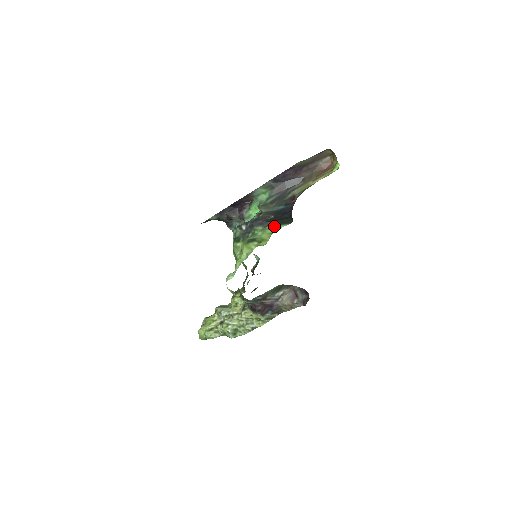
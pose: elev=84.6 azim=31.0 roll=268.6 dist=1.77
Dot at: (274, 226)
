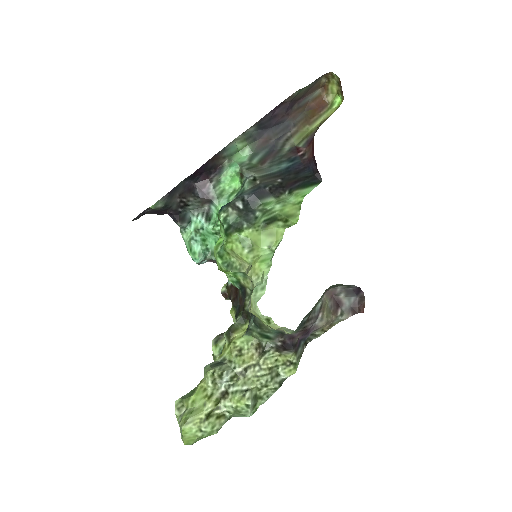
Dot at: (297, 191)
